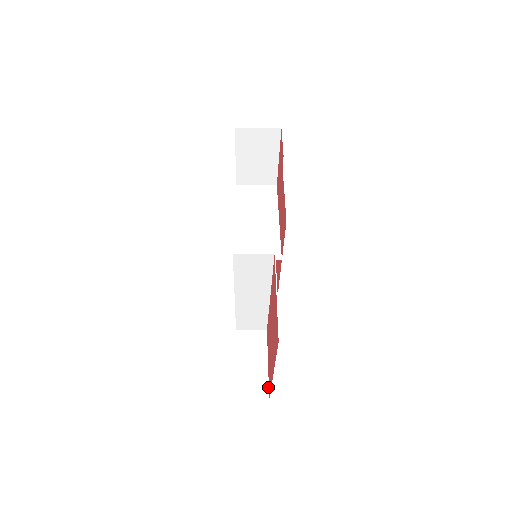
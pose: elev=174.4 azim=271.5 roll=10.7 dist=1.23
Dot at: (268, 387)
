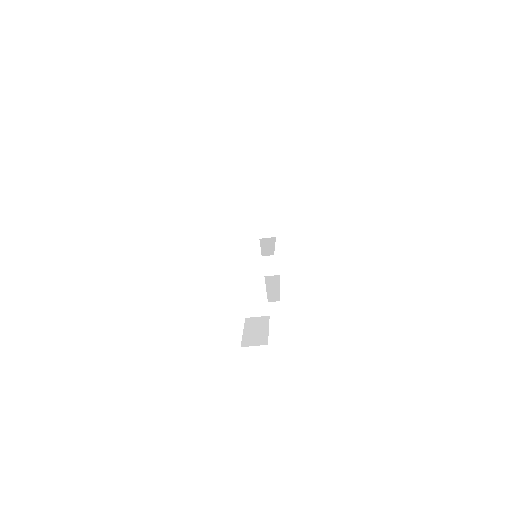
Dot at: occluded
